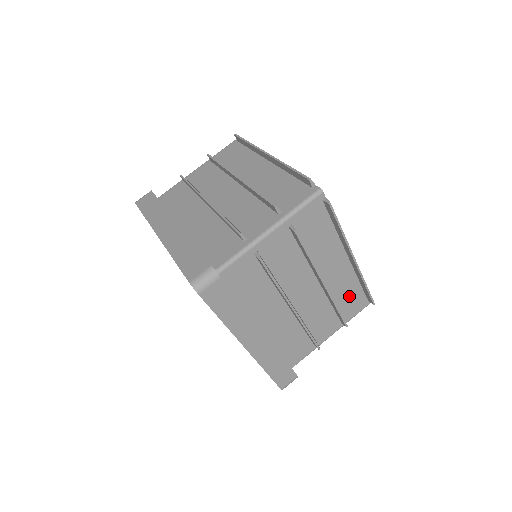
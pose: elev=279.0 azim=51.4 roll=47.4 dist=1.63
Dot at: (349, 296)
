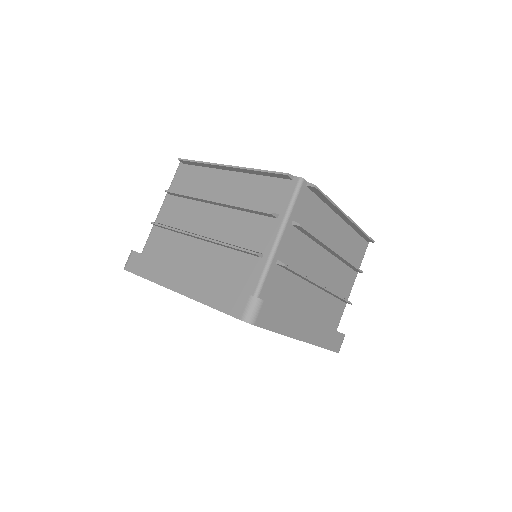
Dot at: (353, 247)
